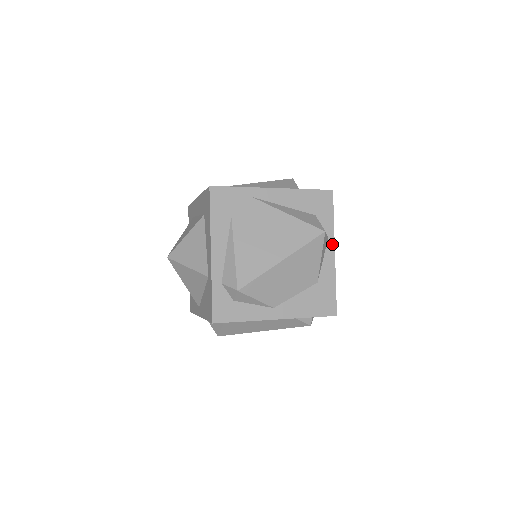
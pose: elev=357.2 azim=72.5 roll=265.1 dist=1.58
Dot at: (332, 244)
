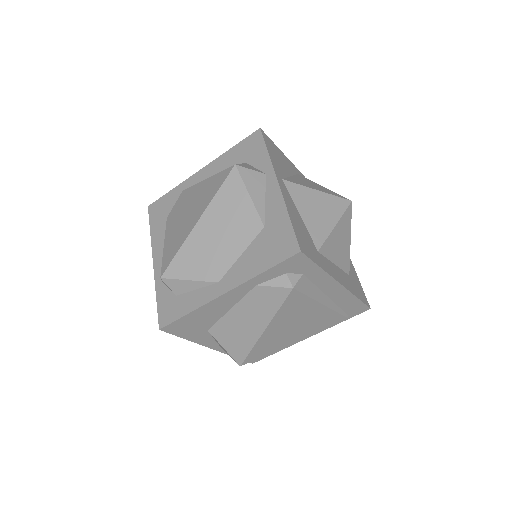
Dot at: (272, 177)
